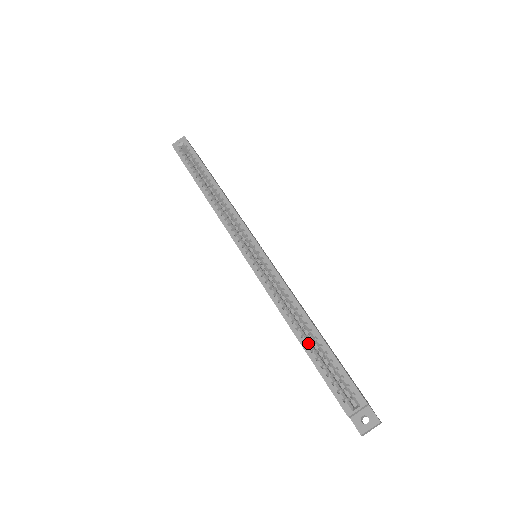
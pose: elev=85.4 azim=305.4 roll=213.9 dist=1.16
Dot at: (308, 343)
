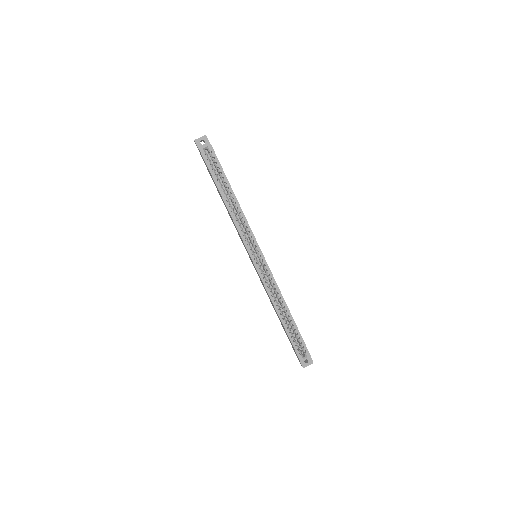
Dot at: (285, 322)
